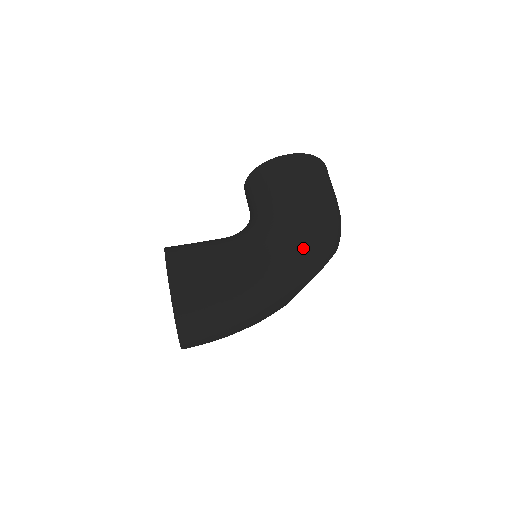
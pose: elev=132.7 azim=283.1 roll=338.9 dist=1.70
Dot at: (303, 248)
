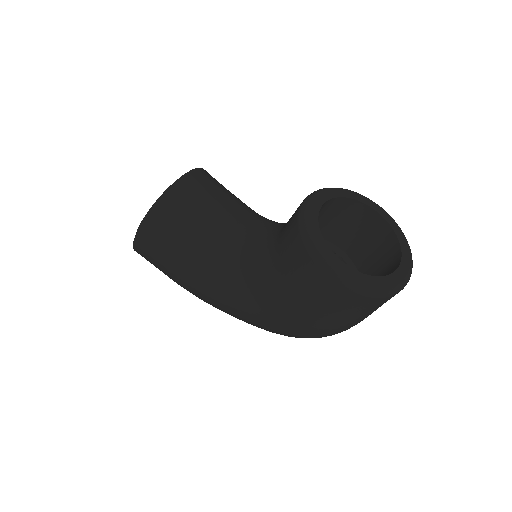
Dot at: (257, 325)
